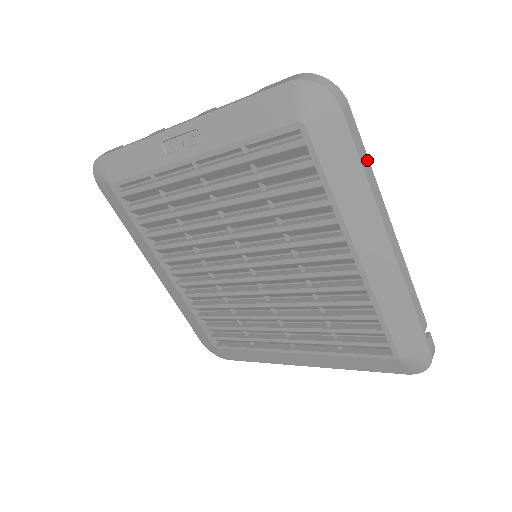
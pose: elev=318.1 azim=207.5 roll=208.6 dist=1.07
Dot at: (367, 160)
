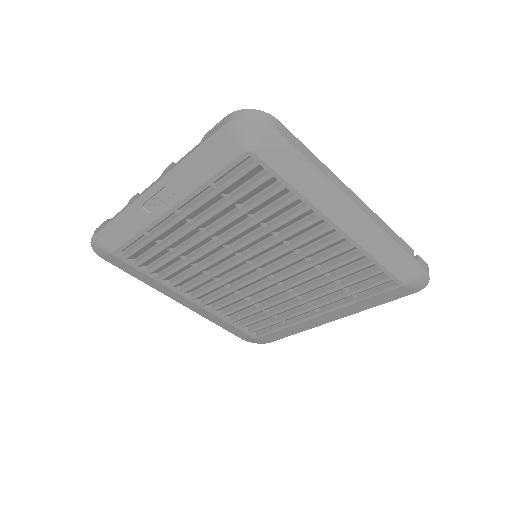
Dot at: (311, 154)
